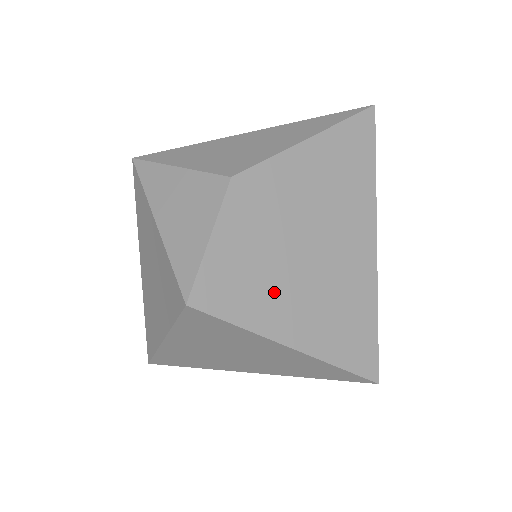
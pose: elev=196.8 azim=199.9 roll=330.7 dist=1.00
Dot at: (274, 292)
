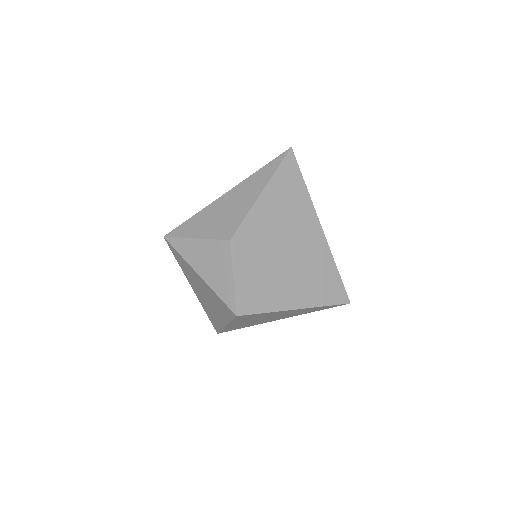
Dot at: (276, 286)
